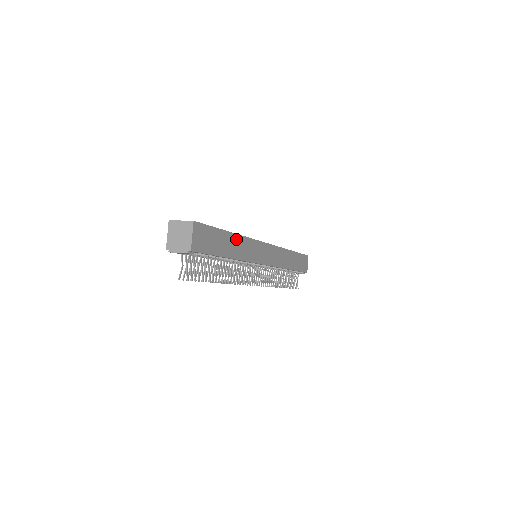
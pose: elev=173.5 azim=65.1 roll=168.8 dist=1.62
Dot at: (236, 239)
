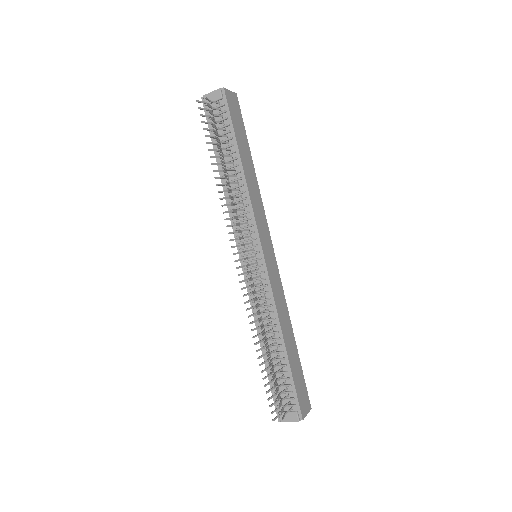
Dot at: (253, 174)
